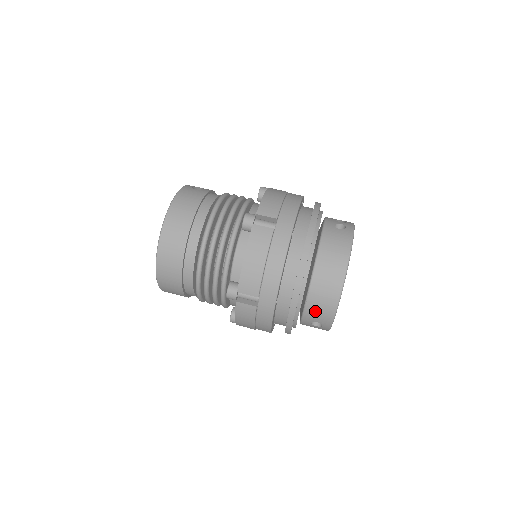
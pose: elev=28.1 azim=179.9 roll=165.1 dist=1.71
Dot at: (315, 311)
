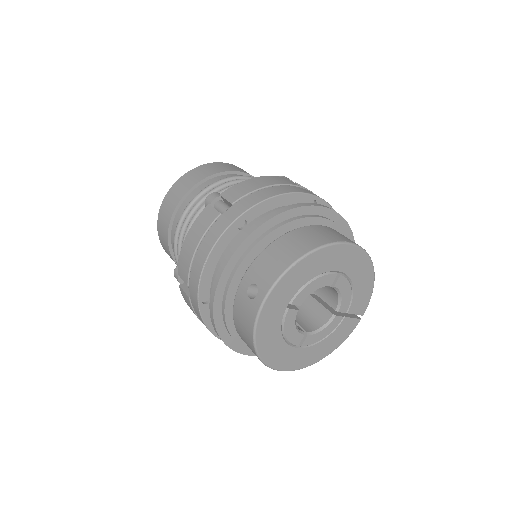
Dot at: (267, 261)
